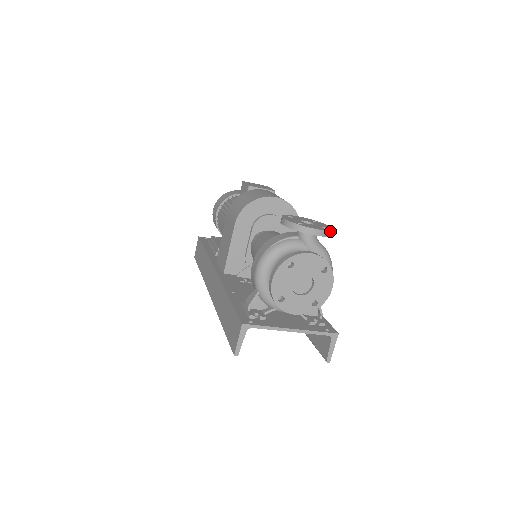
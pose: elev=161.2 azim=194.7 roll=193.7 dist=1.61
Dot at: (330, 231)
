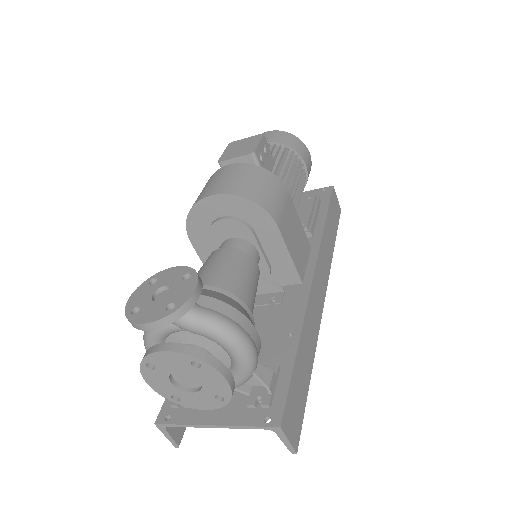
Dot at: (172, 314)
